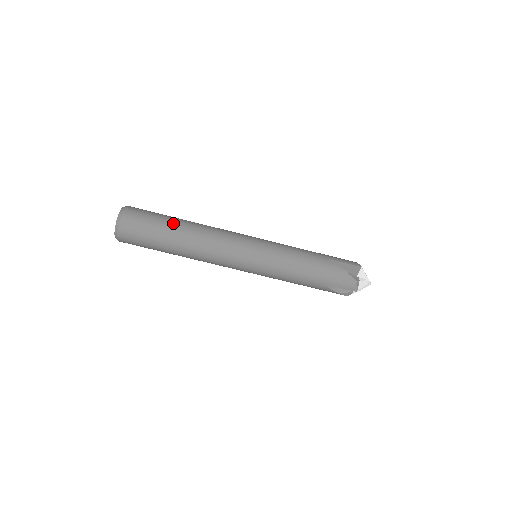
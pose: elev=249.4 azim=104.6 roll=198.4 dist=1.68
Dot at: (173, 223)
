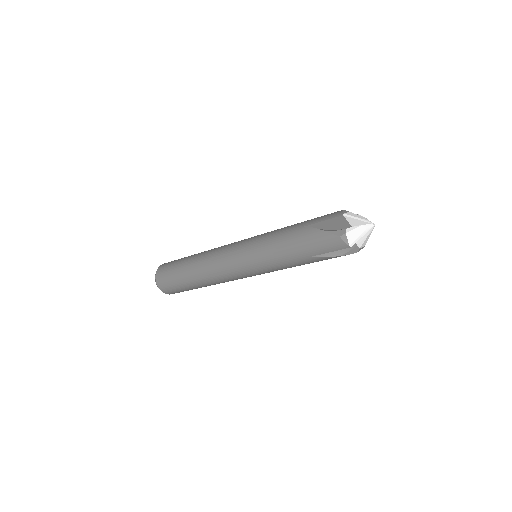
Dot at: (183, 264)
